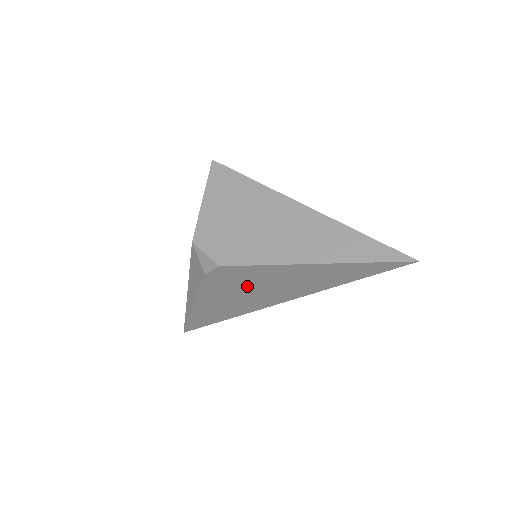
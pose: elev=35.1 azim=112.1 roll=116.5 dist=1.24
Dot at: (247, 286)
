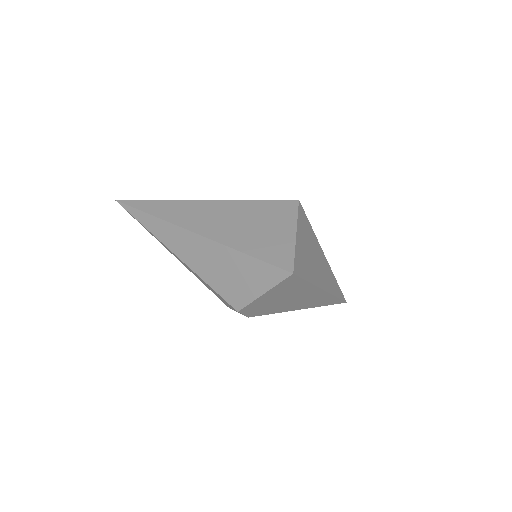
Dot at: occluded
